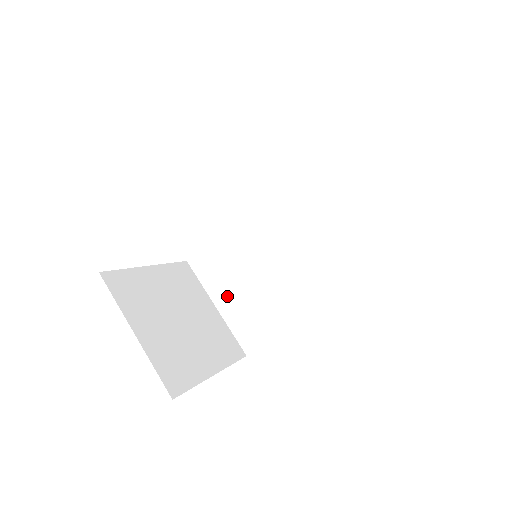
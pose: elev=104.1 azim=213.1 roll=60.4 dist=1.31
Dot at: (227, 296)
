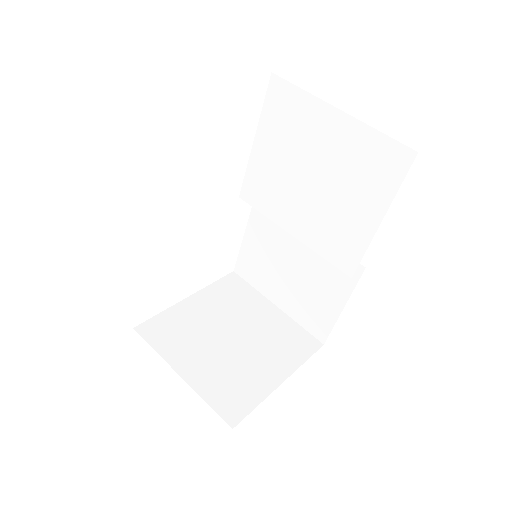
Dot at: (280, 292)
